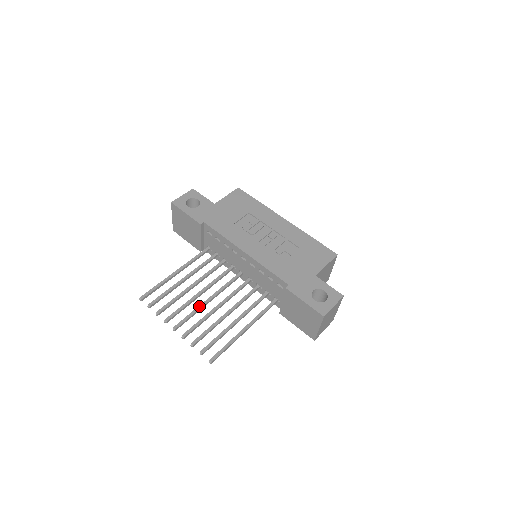
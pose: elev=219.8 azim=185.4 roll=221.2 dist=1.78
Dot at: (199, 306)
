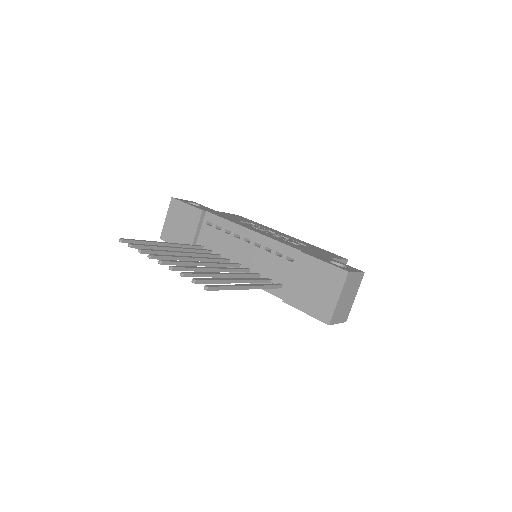
Dot at: (191, 261)
